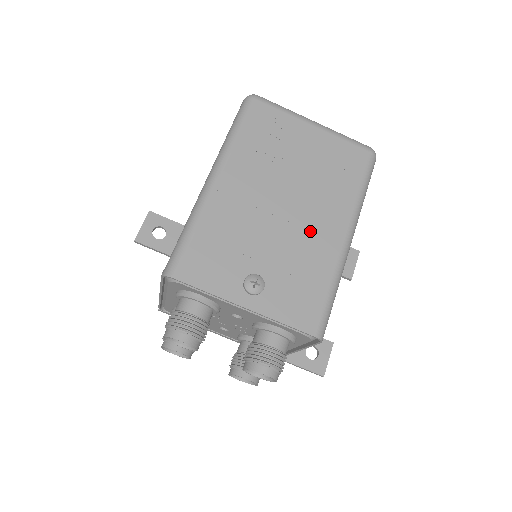
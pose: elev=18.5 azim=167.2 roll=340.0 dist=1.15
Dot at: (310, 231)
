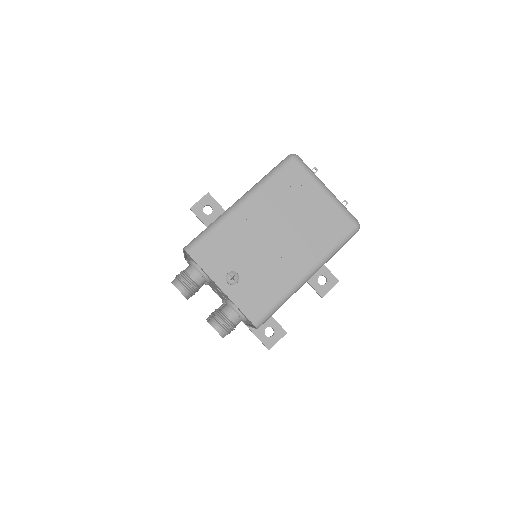
Dot at: (284, 261)
